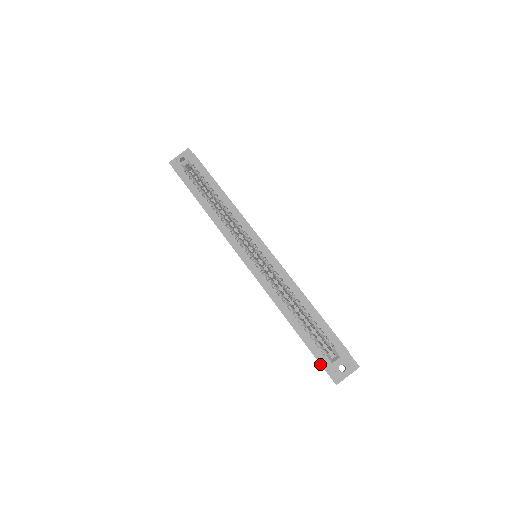
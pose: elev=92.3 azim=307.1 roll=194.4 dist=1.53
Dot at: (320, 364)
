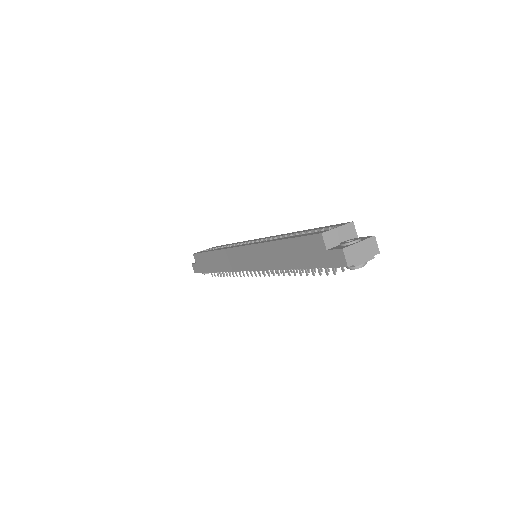
Dot at: (315, 234)
